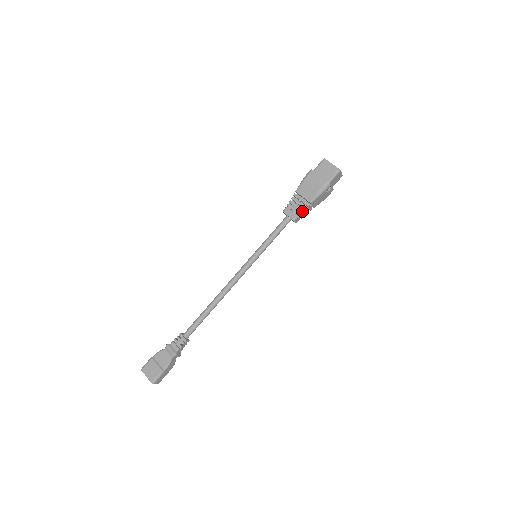
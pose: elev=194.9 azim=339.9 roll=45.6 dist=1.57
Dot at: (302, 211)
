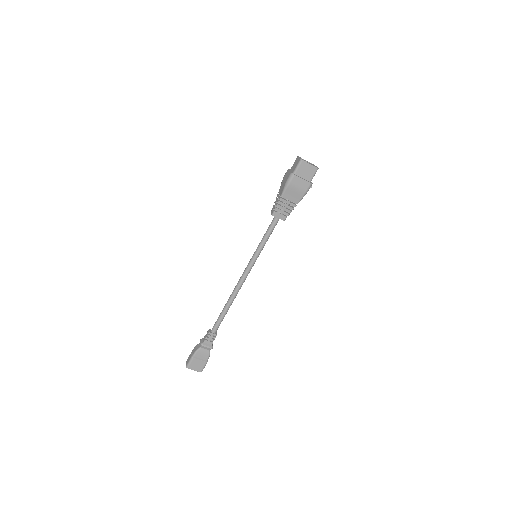
Dot at: occluded
